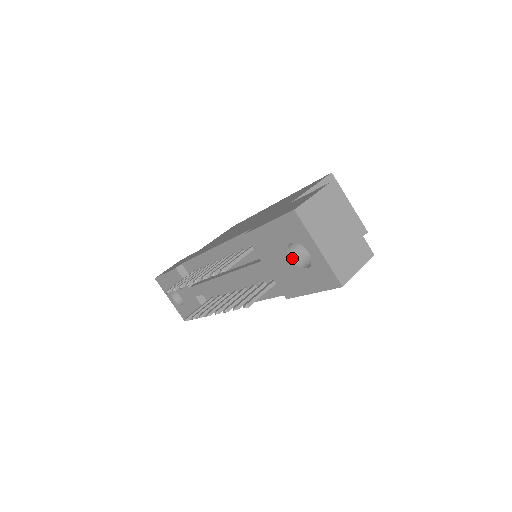
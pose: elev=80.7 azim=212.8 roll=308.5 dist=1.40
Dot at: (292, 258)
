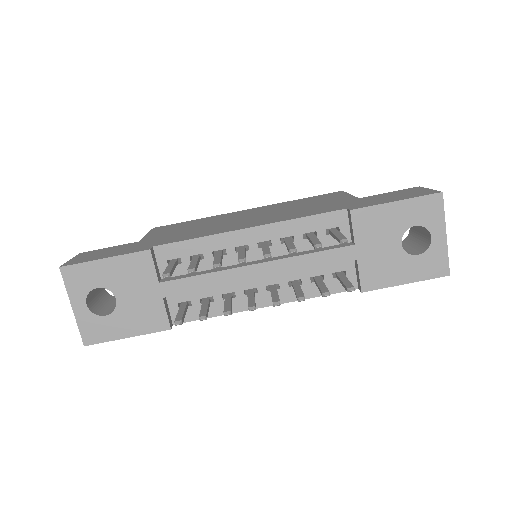
Dot at: (401, 244)
